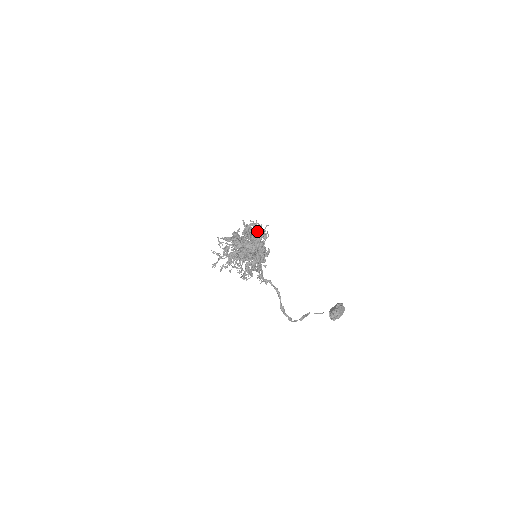
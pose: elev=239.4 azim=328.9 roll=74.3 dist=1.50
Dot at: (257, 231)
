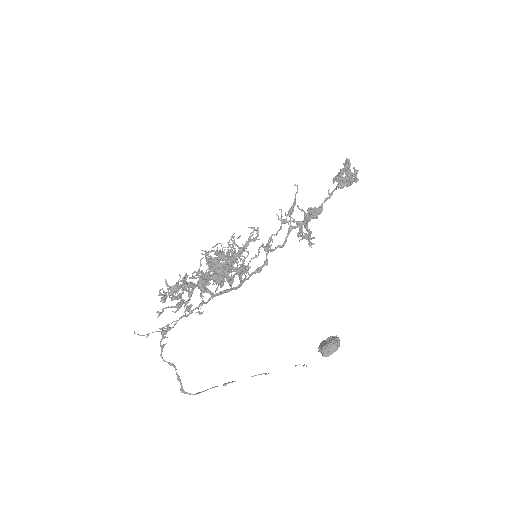
Dot at: (217, 268)
